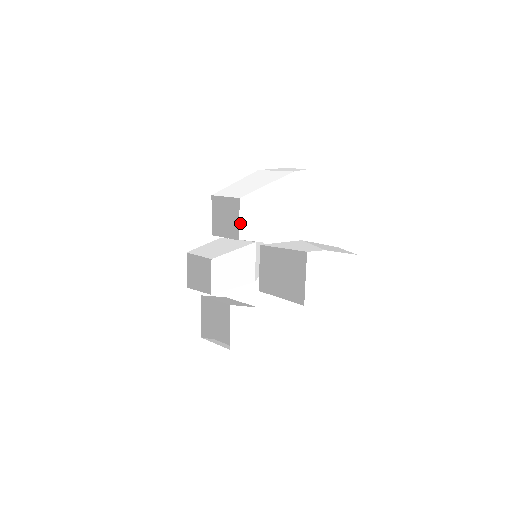
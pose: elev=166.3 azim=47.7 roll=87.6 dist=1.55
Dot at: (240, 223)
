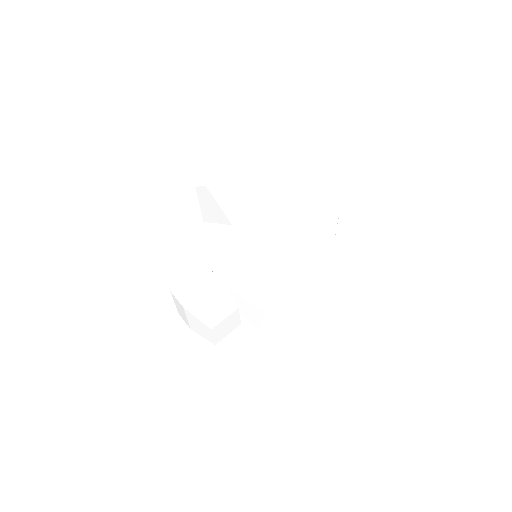
Dot at: occluded
